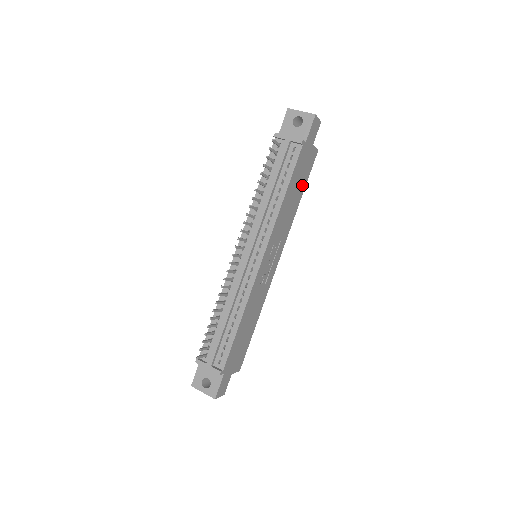
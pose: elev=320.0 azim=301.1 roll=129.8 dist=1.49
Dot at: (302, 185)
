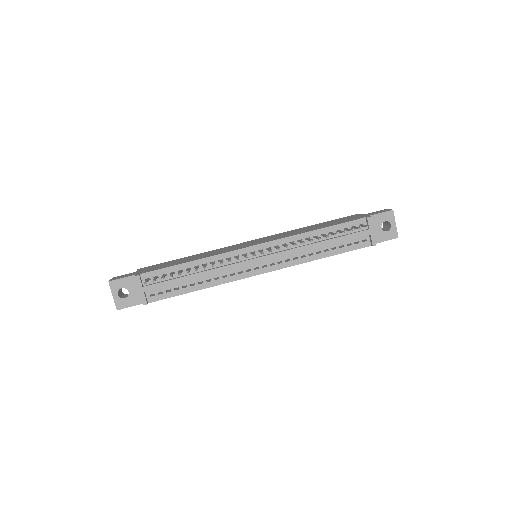
Dot at: occluded
